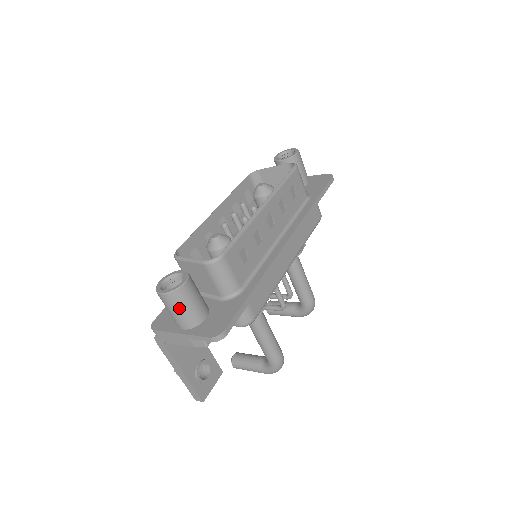
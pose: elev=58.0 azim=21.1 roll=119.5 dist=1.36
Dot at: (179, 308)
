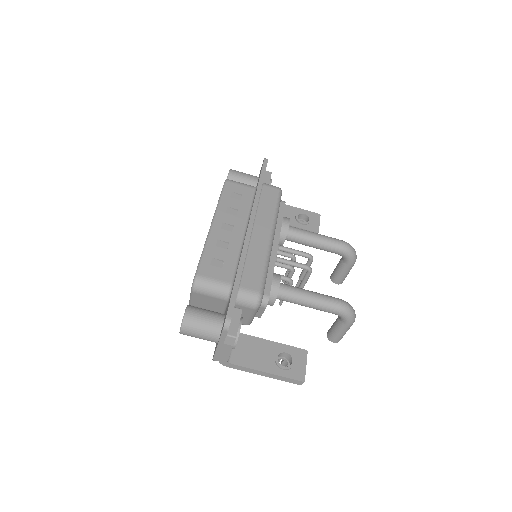
Dot at: (197, 330)
